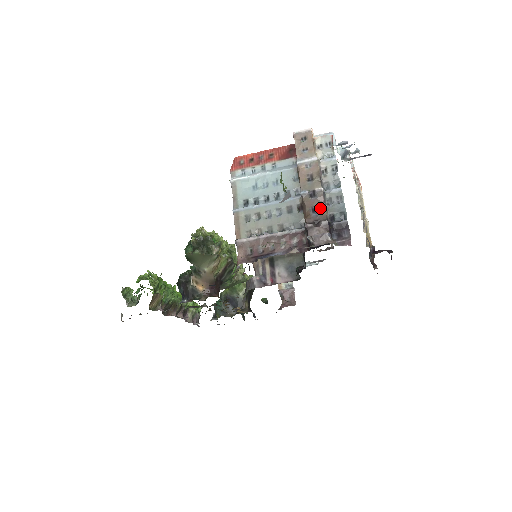
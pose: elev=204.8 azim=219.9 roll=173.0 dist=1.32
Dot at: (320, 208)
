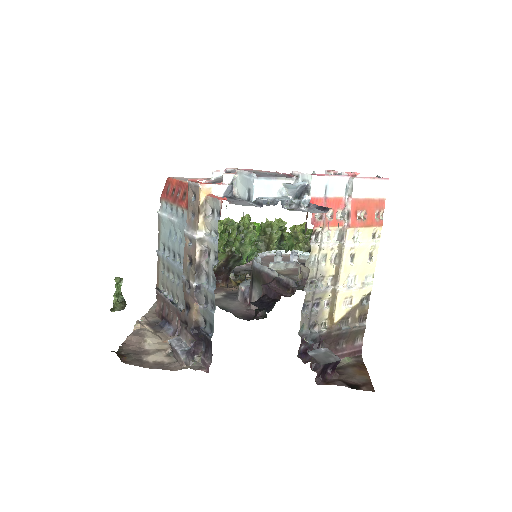
Dot at: (192, 308)
